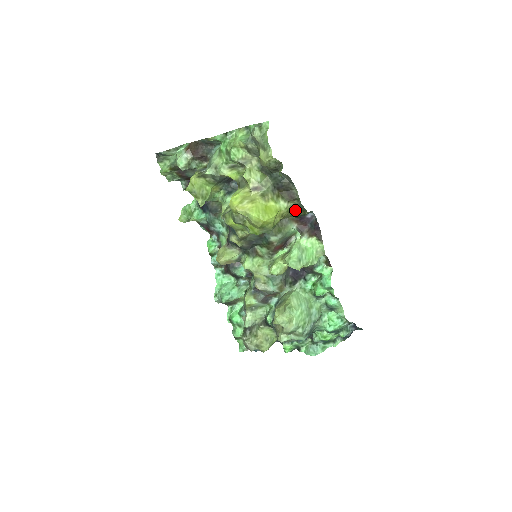
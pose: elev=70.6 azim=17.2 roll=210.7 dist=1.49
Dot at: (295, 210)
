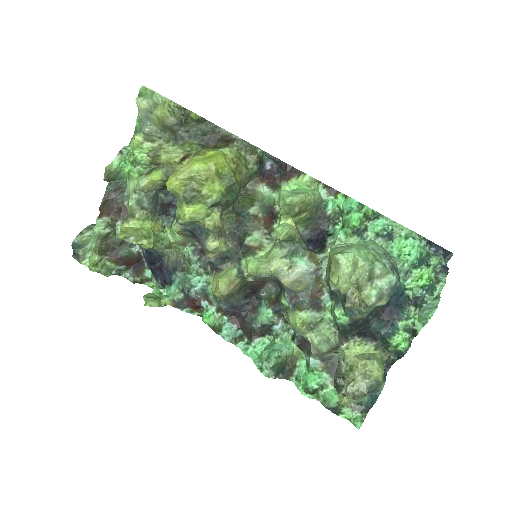
Dot at: (246, 161)
